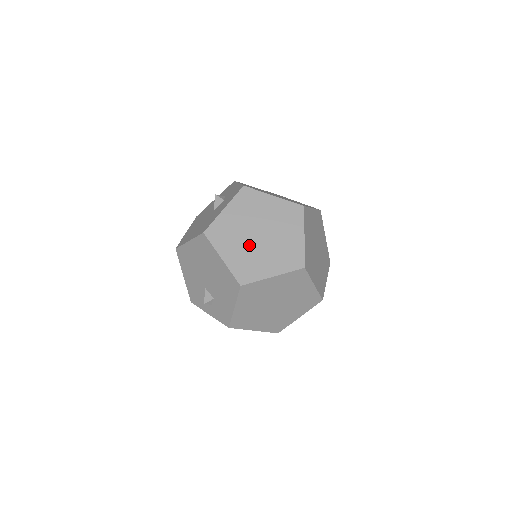
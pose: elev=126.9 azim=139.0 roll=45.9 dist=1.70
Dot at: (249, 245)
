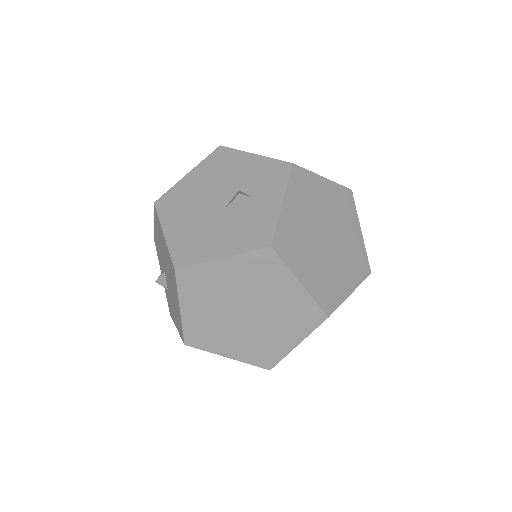
Dot at: (224, 316)
